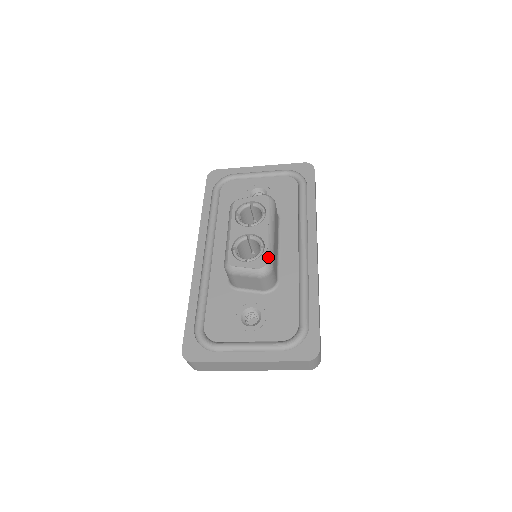
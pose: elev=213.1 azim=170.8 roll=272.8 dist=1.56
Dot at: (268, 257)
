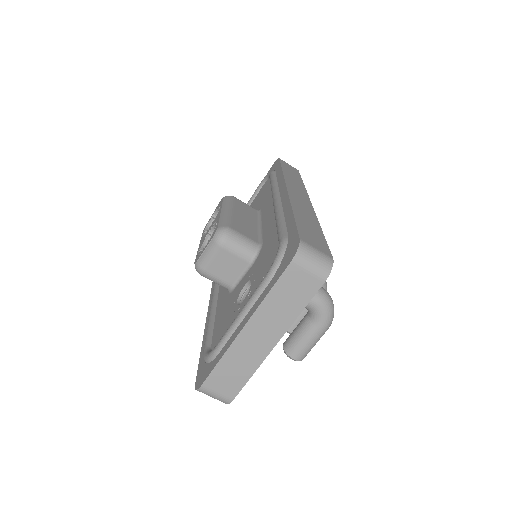
Dot at: (220, 224)
